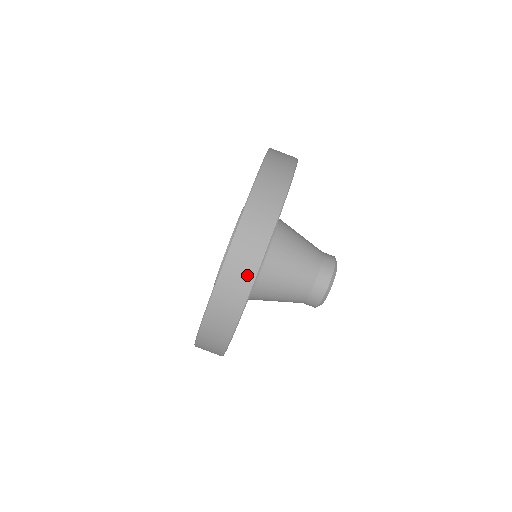
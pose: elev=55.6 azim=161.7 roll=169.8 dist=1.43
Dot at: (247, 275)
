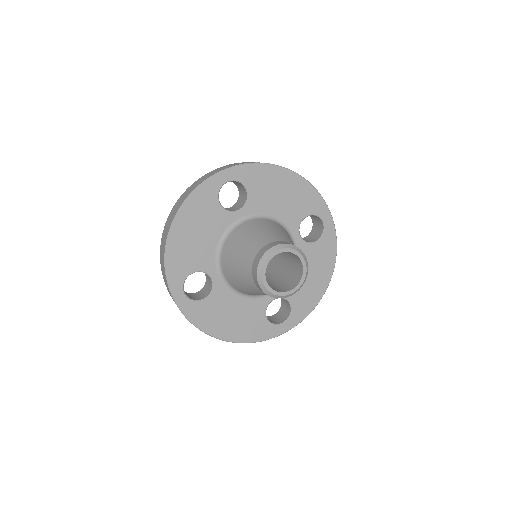
Dot at: (191, 190)
